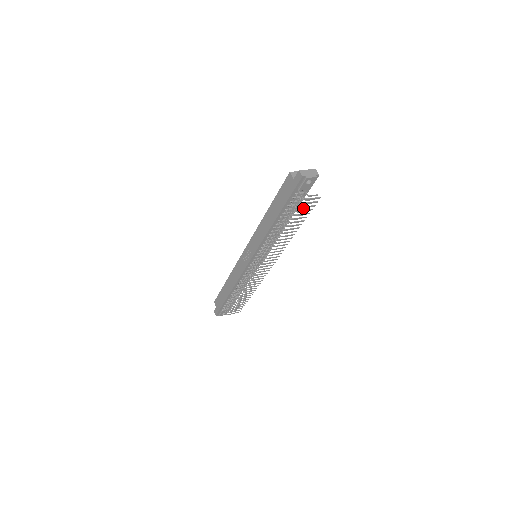
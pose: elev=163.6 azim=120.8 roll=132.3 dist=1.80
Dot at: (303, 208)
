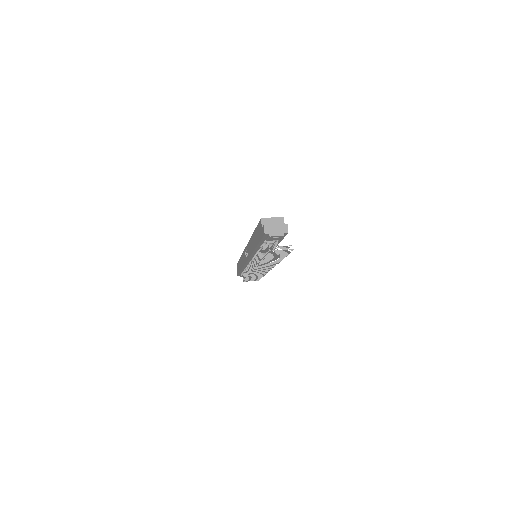
Dot at: occluded
